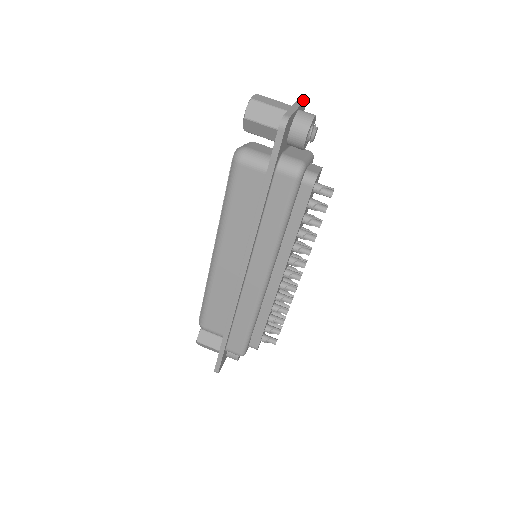
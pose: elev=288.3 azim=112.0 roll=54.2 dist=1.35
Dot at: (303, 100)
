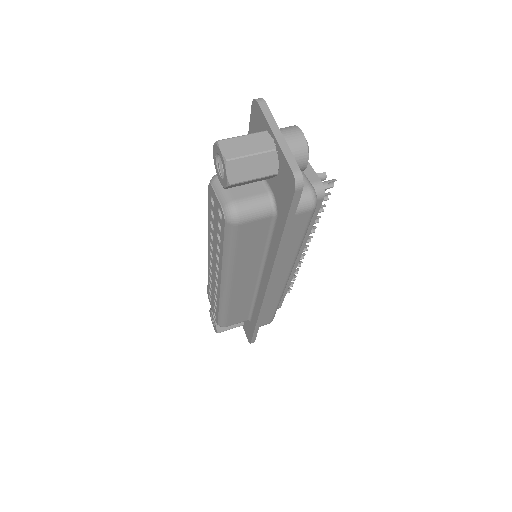
Dot at: (269, 112)
